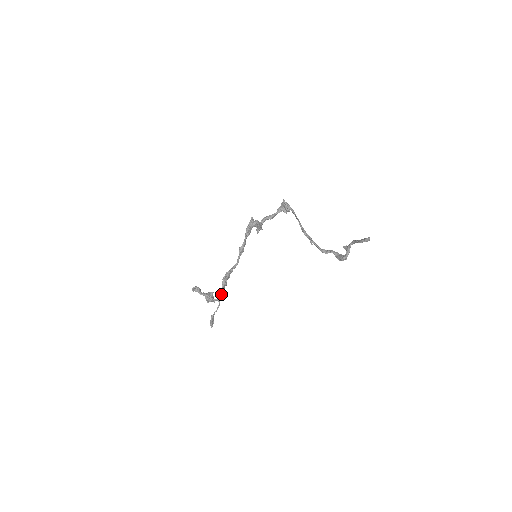
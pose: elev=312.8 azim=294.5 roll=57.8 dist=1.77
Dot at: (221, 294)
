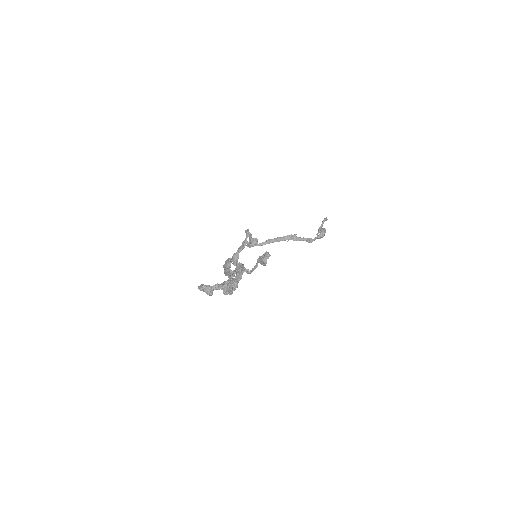
Dot at: occluded
